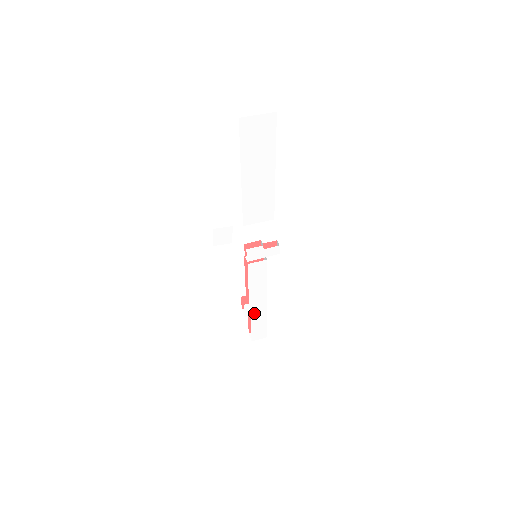
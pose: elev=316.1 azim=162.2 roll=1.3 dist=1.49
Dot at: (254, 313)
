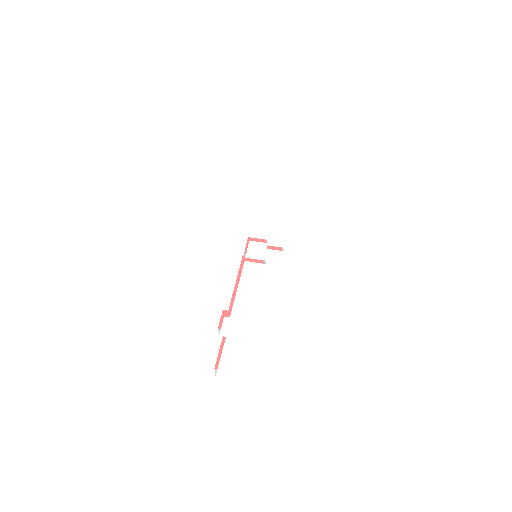
Dot at: (231, 334)
